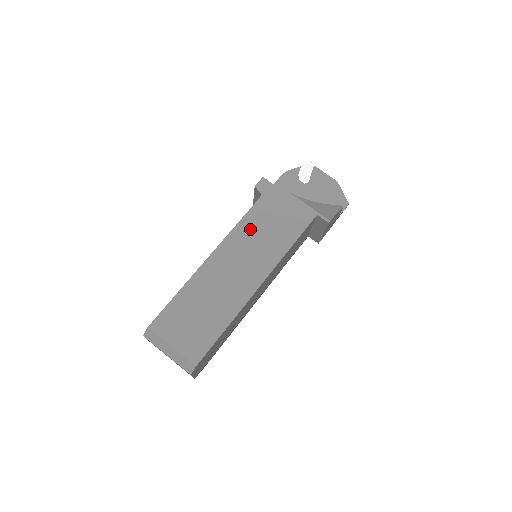
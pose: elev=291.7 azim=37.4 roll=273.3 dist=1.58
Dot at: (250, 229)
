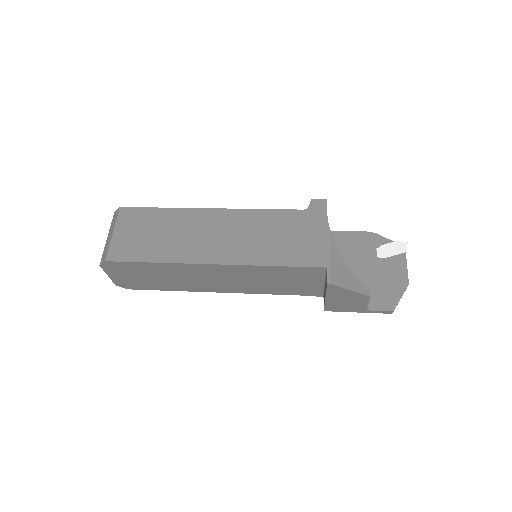
Dot at: (264, 222)
